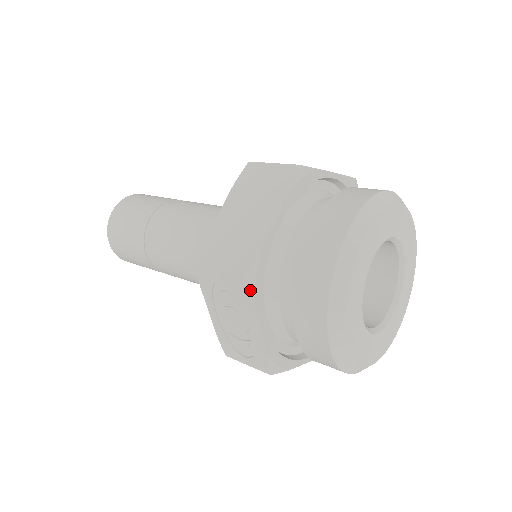
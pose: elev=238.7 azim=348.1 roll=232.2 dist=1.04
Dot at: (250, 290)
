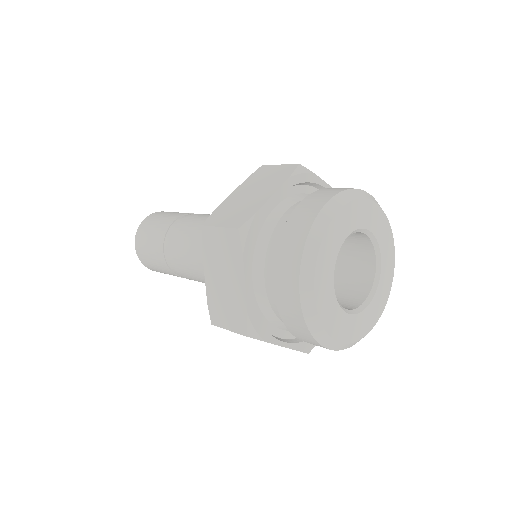
Dot at: occluded
